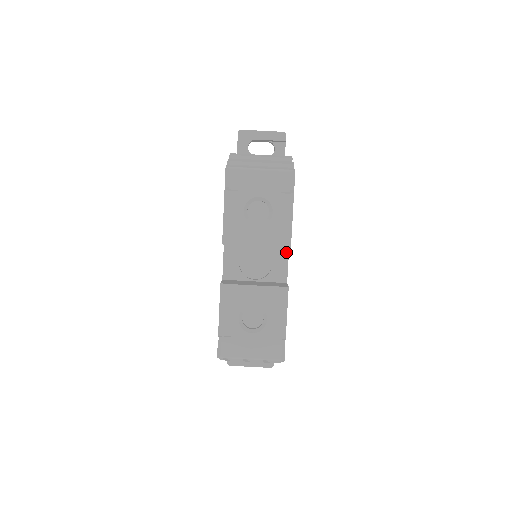
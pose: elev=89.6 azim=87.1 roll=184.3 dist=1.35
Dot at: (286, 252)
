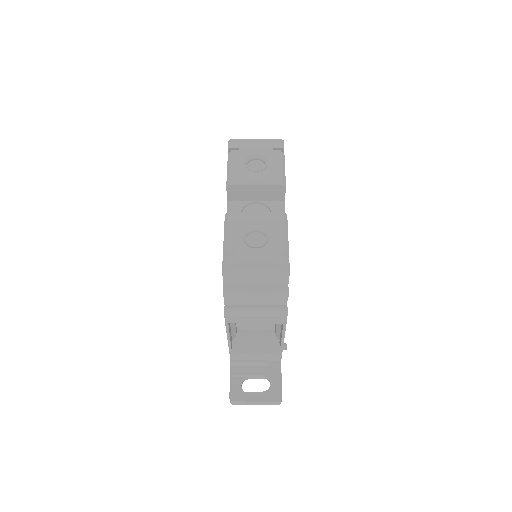
Dot at: (282, 205)
